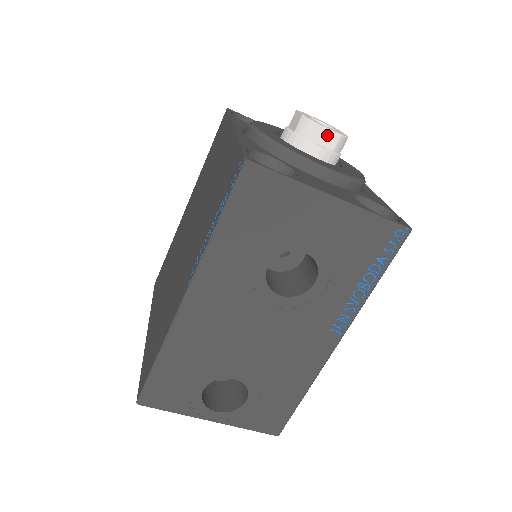
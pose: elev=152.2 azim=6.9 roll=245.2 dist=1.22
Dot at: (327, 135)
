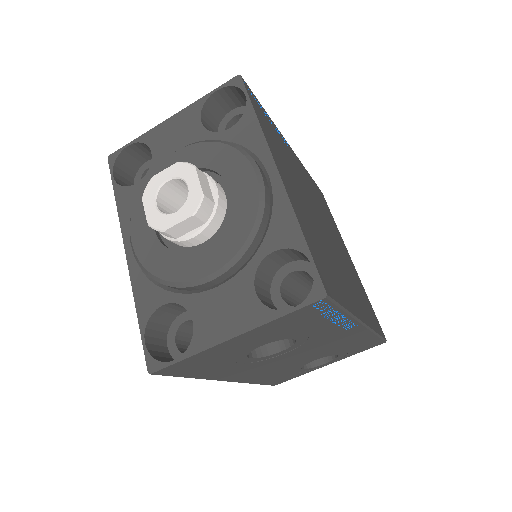
Dot at: (184, 225)
